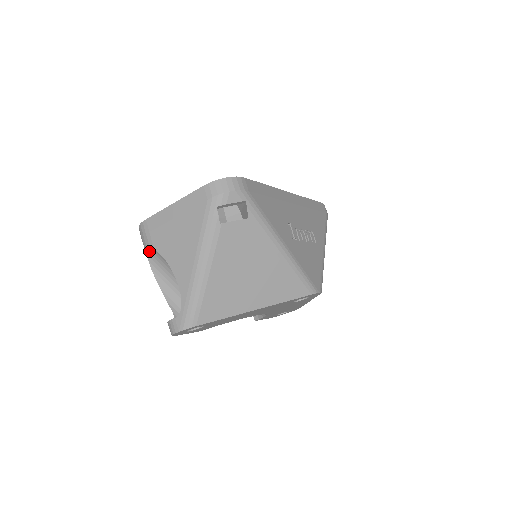
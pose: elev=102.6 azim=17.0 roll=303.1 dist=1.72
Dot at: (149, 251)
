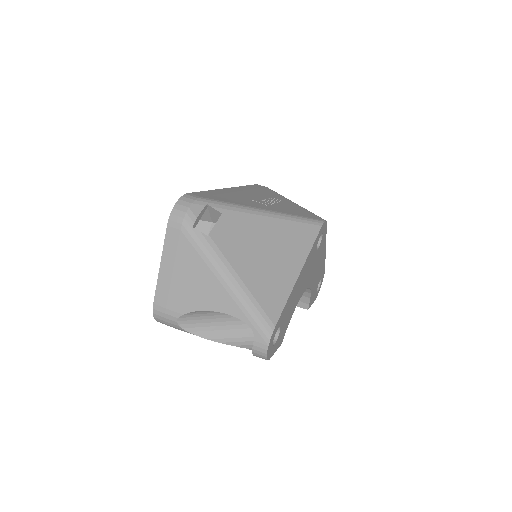
Dot at: (181, 323)
